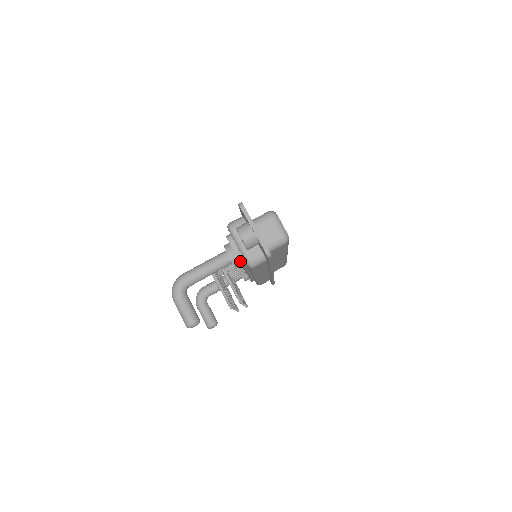
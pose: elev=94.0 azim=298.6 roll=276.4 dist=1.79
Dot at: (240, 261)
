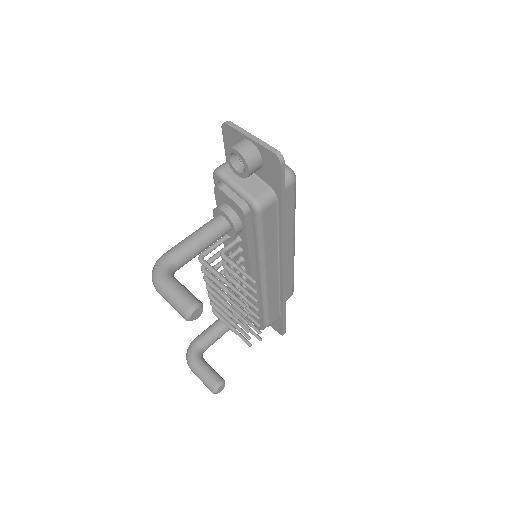
Dot at: (241, 208)
